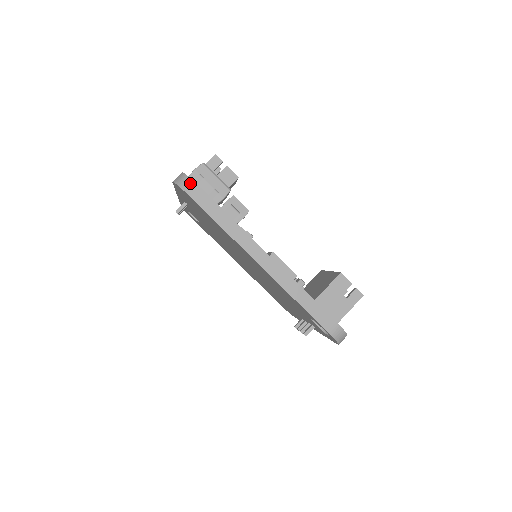
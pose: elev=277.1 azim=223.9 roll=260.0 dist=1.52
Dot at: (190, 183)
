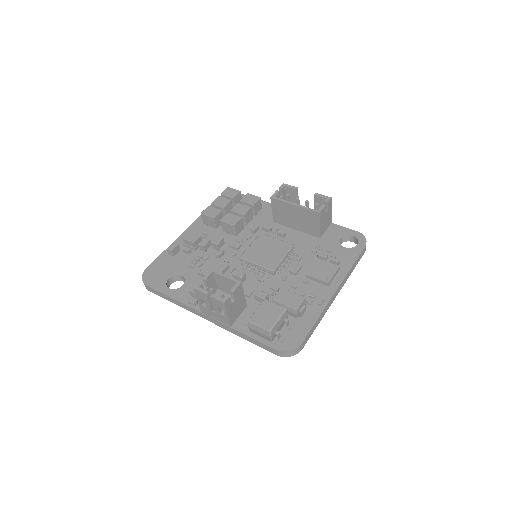
Dot at: (298, 349)
